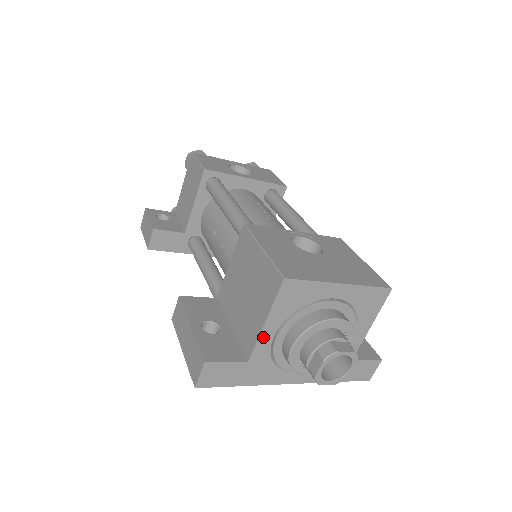
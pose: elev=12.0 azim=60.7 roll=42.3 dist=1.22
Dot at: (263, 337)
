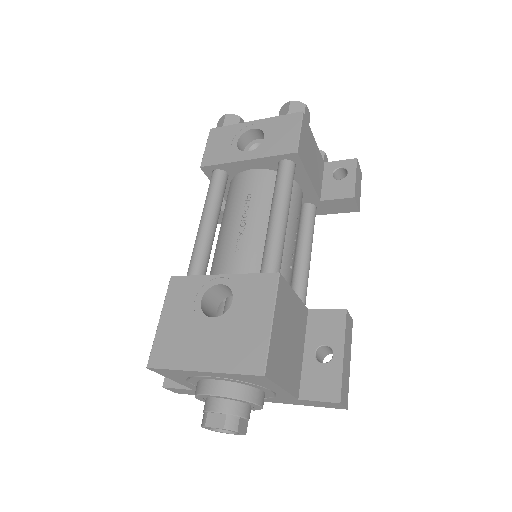
Dot at: (184, 384)
